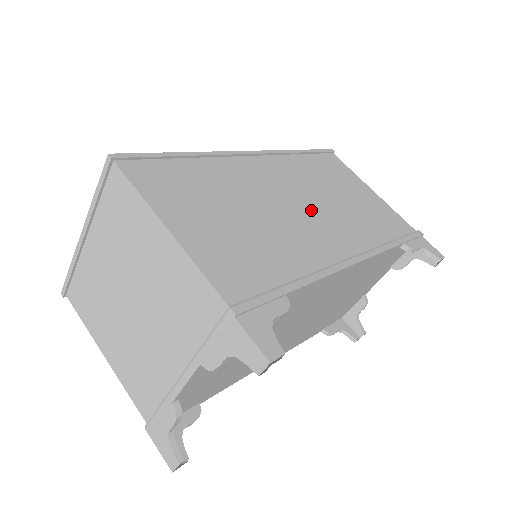
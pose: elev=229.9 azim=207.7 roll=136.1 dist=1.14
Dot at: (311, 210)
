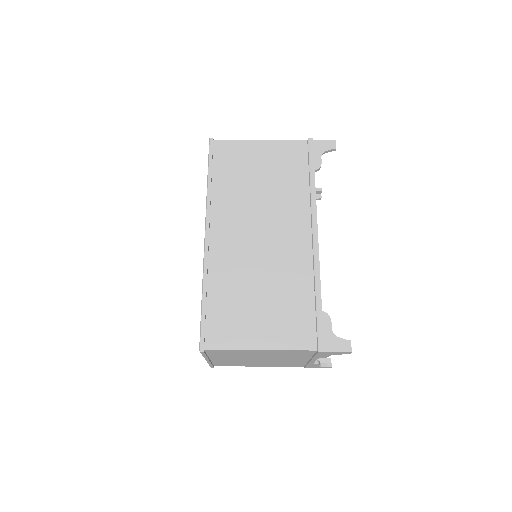
Dot at: (268, 230)
